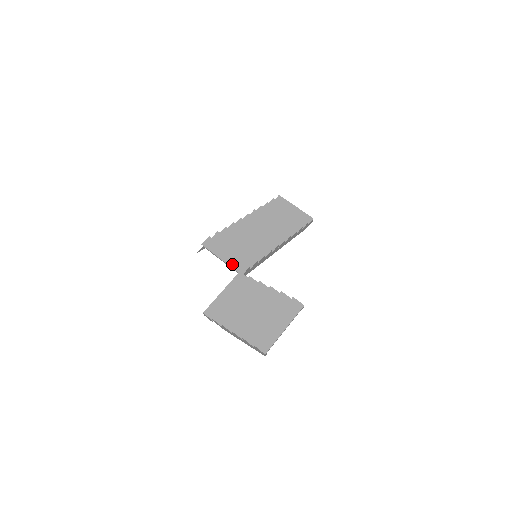
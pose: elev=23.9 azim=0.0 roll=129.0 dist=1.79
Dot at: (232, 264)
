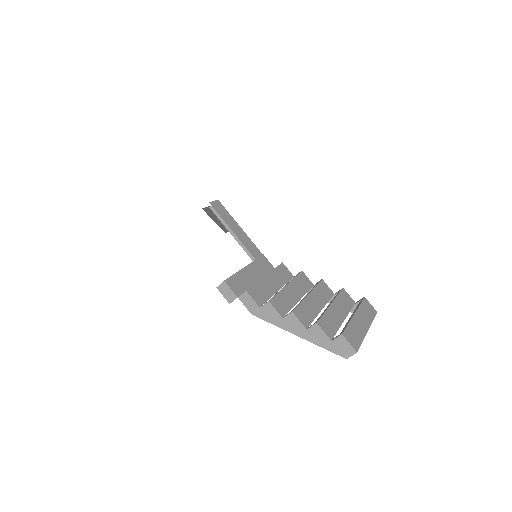
Dot at: (246, 244)
